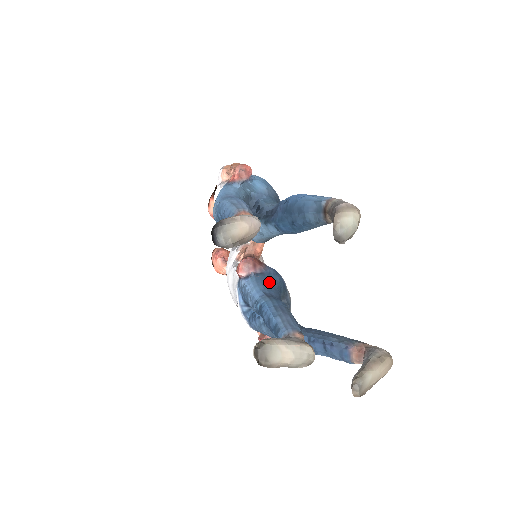
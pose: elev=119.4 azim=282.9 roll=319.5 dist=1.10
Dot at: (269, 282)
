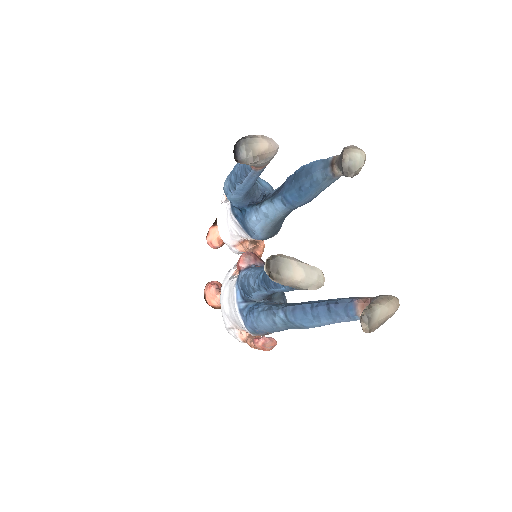
Dot at: occluded
